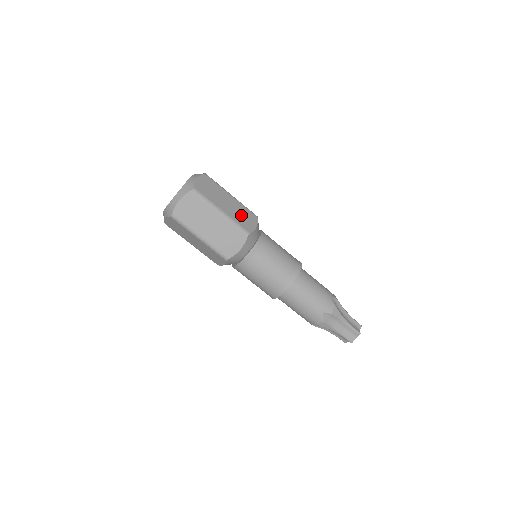
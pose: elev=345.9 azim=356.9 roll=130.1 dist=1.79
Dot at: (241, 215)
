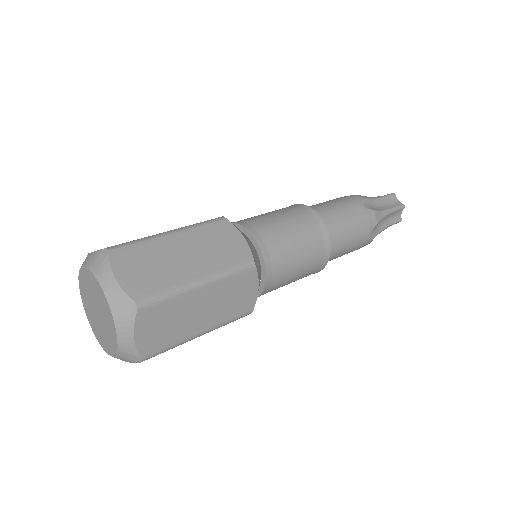
Dot at: (216, 248)
